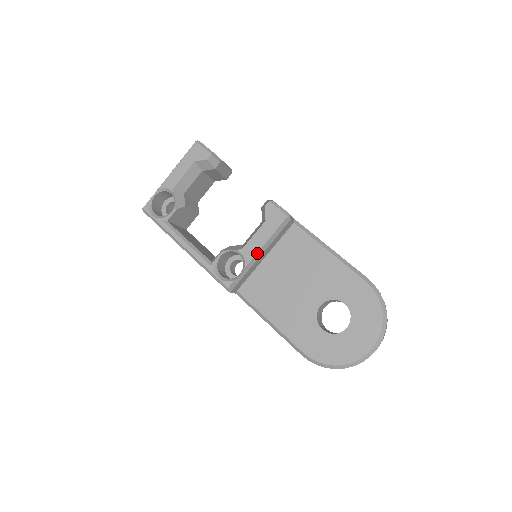
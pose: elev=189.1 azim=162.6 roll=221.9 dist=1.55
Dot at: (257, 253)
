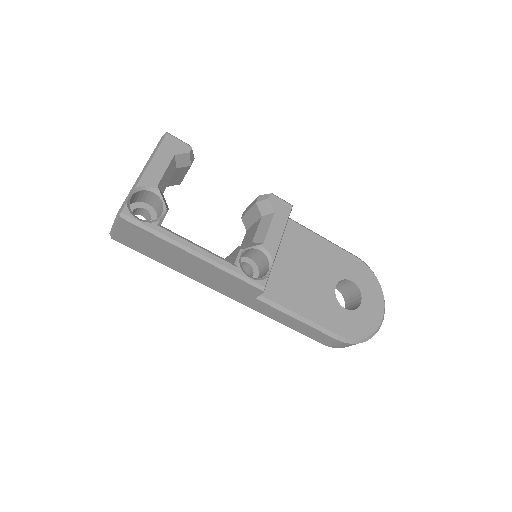
Dot at: (279, 245)
